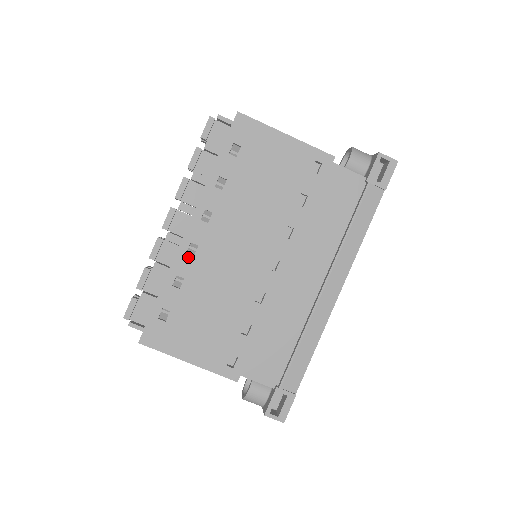
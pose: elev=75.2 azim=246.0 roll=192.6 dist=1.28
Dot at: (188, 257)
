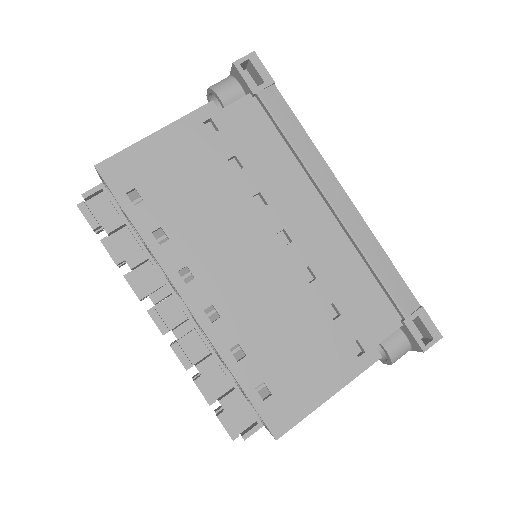
Dot at: (218, 324)
